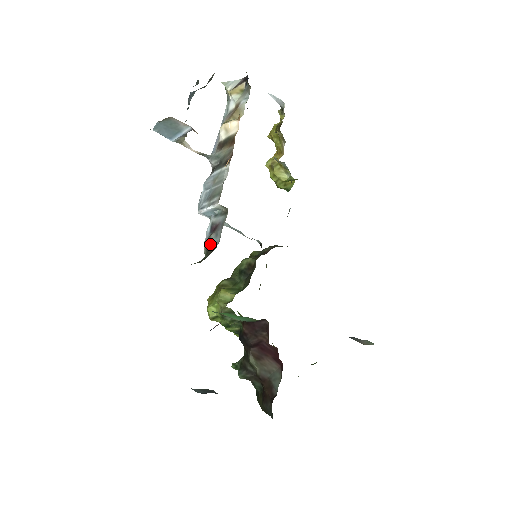
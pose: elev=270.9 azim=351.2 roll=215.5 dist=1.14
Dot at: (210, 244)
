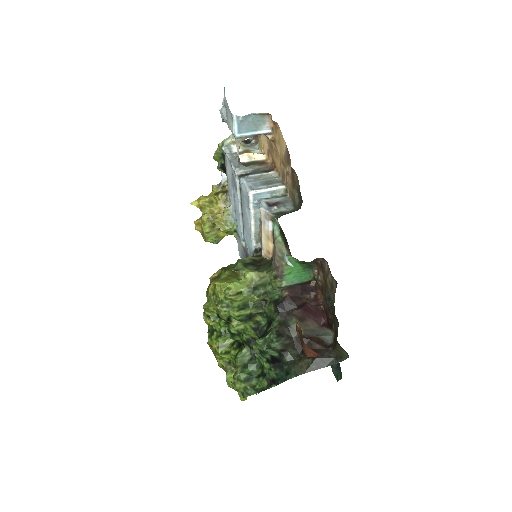
Dot at: (281, 210)
